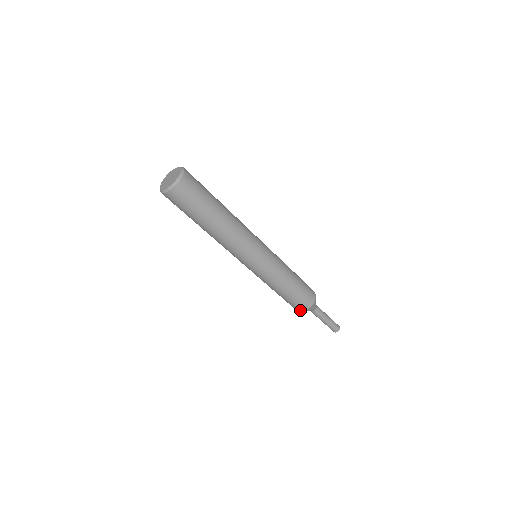
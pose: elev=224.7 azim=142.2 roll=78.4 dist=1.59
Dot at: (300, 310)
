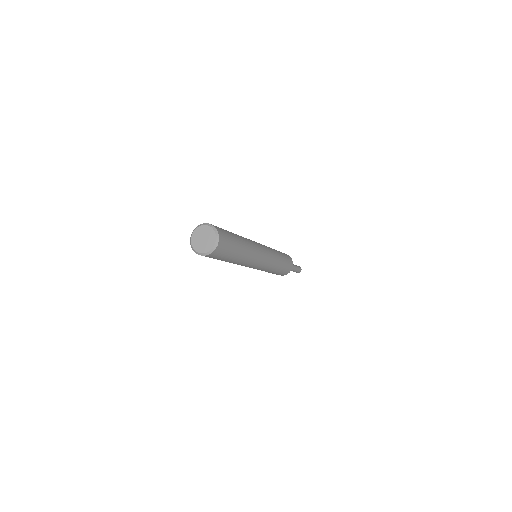
Dot at: occluded
